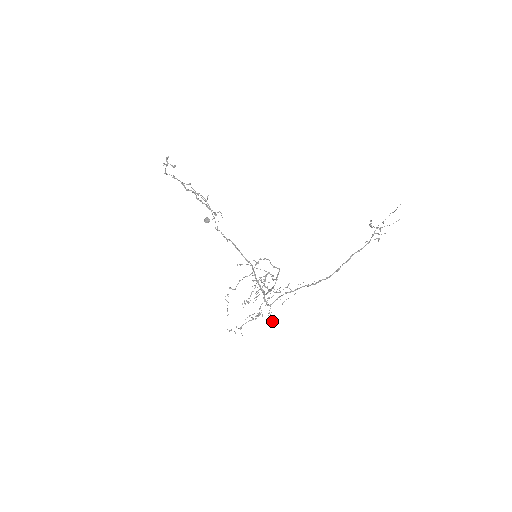
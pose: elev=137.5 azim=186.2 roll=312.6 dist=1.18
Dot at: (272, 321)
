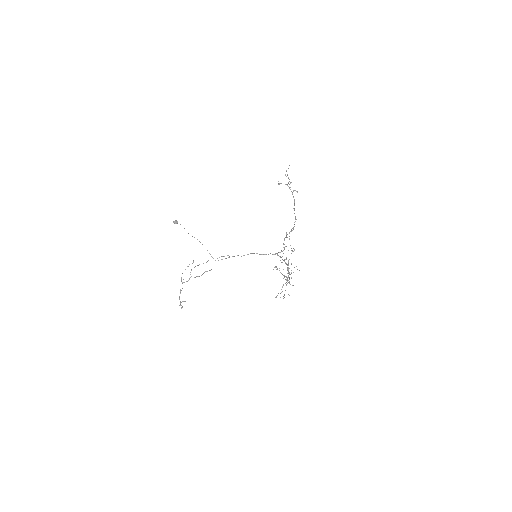
Dot at: occluded
